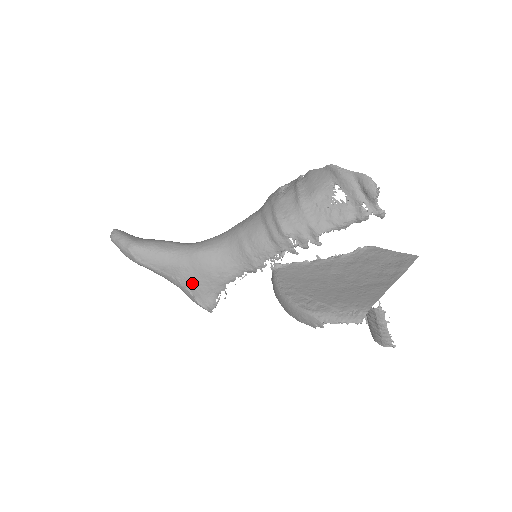
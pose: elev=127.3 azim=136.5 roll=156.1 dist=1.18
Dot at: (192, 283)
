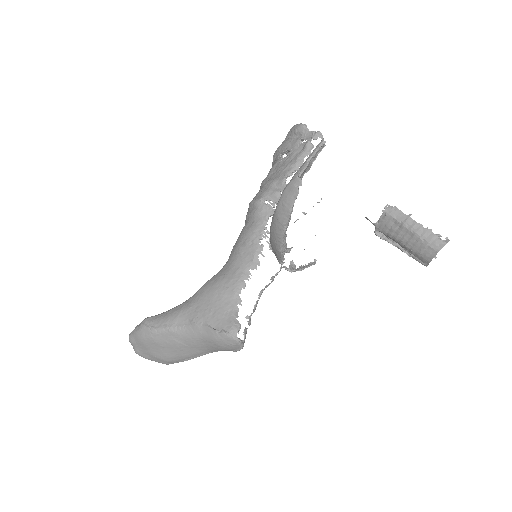
Dot at: (206, 314)
